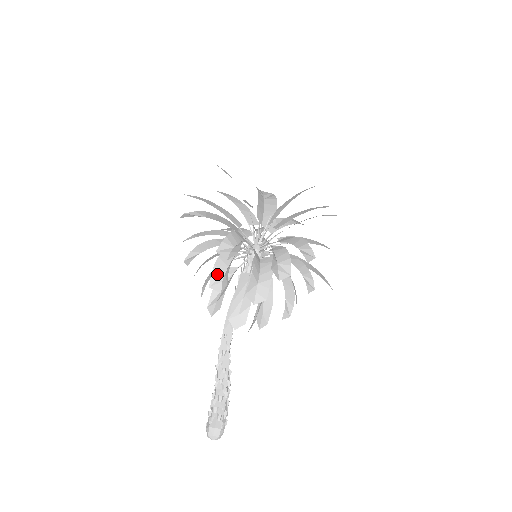
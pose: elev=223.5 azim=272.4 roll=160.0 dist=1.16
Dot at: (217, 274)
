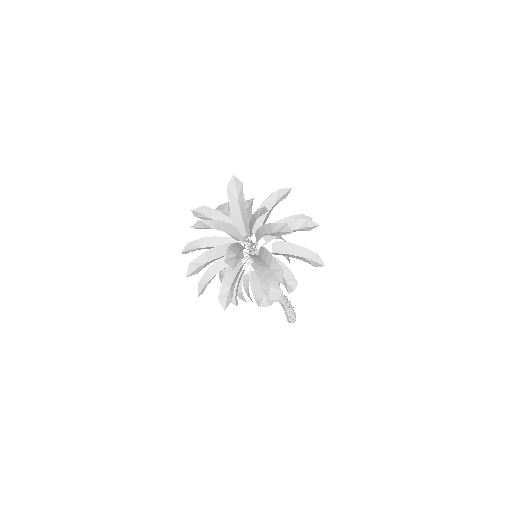
Dot at: (239, 294)
